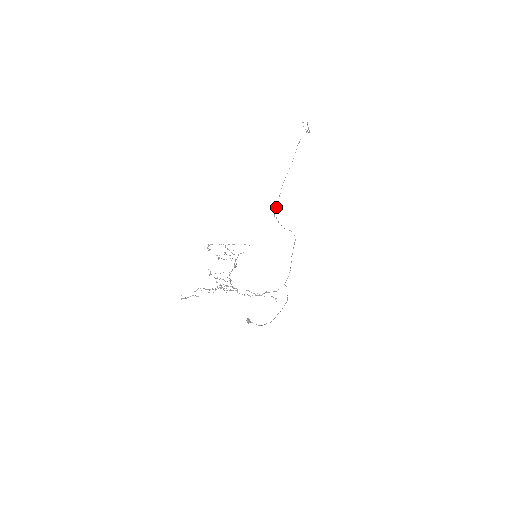
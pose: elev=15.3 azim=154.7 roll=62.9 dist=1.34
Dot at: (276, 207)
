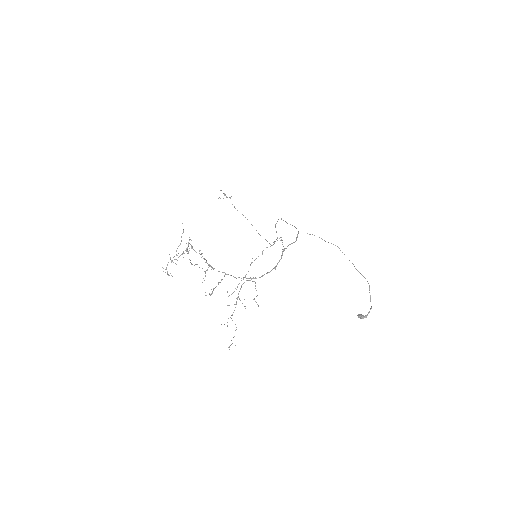
Dot at: occluded
